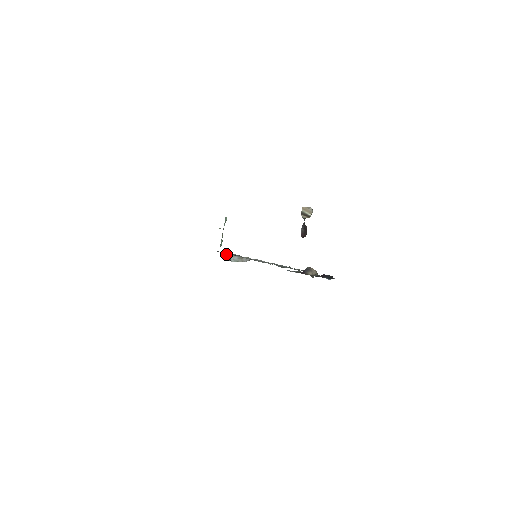
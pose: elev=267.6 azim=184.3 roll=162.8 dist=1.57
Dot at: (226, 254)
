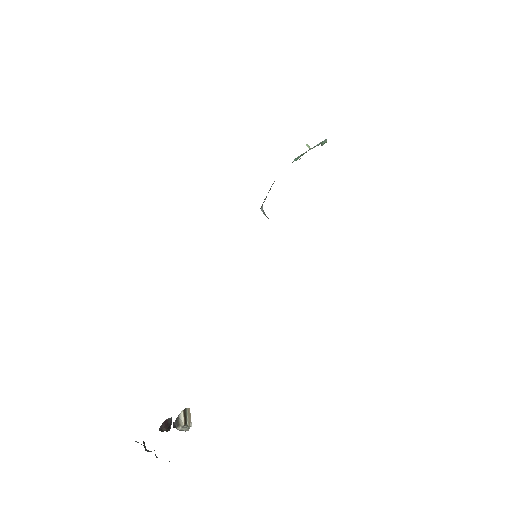
Dot at: (268, 192)
